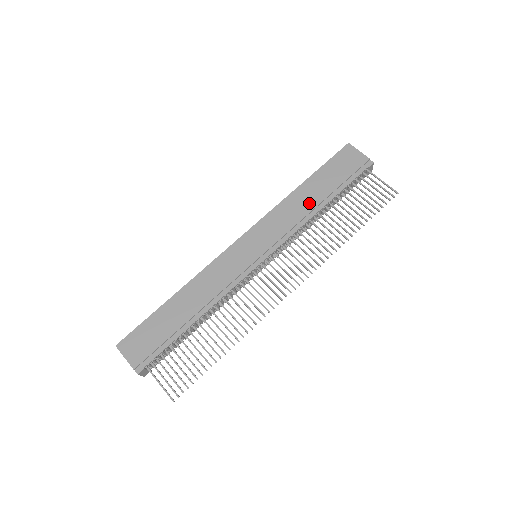
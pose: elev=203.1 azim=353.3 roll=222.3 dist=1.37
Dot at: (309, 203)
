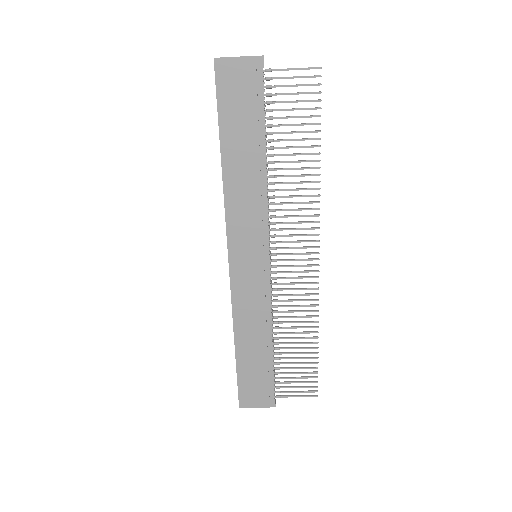
Dot at: (250, 170)
